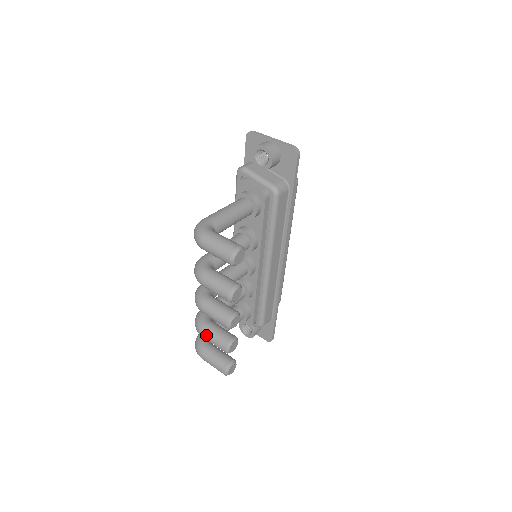
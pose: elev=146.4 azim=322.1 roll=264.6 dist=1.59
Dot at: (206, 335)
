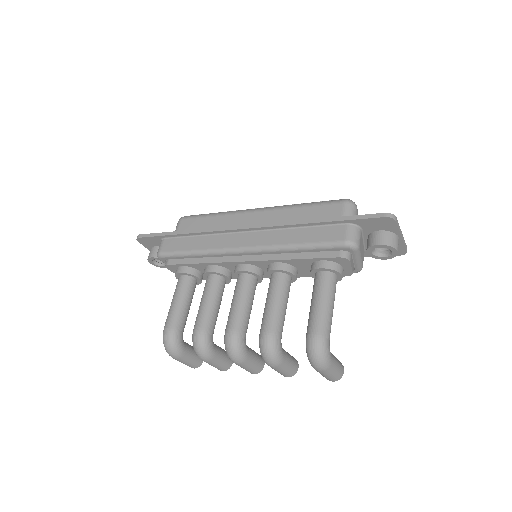
Dot at: (211, 363)
